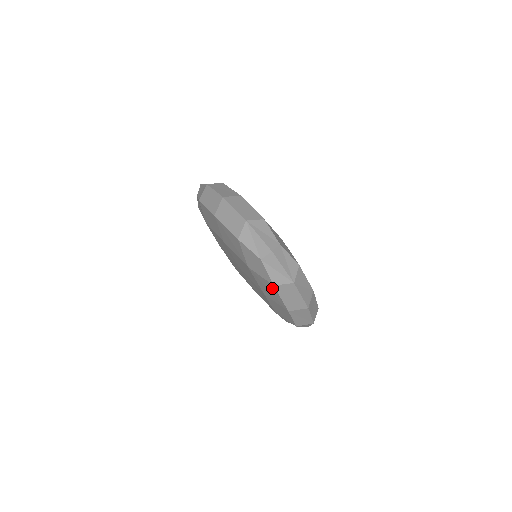
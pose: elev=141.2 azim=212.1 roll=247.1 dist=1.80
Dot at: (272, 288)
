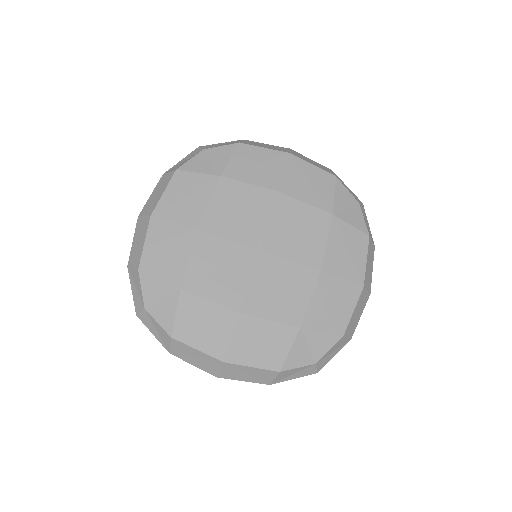
Dot at: occluded
